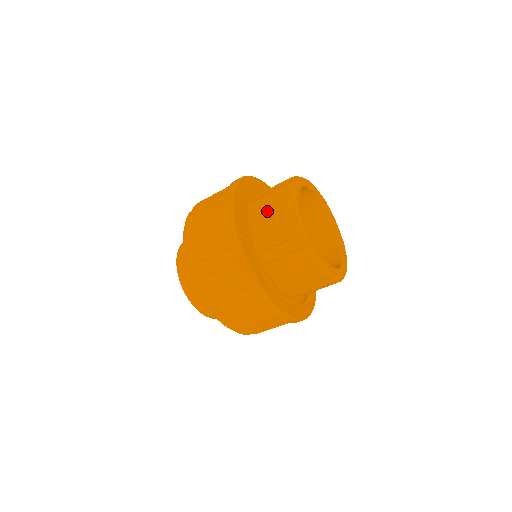
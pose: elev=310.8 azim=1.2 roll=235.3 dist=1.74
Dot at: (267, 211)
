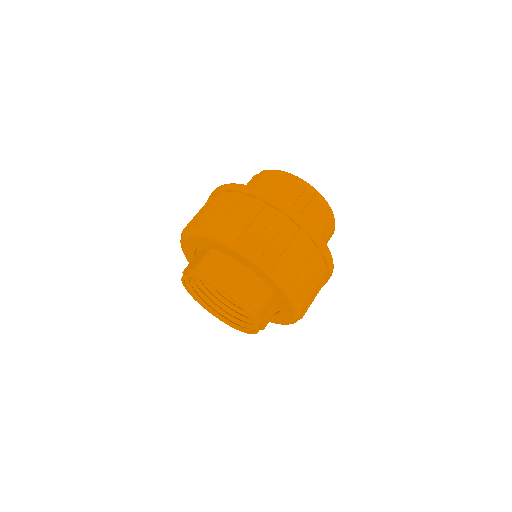
Dot at: (251, 185)
